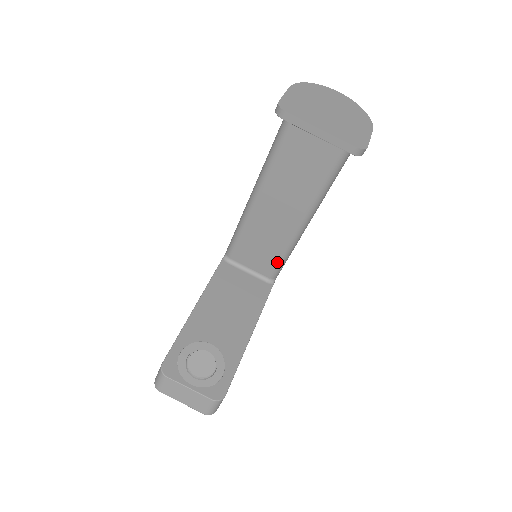
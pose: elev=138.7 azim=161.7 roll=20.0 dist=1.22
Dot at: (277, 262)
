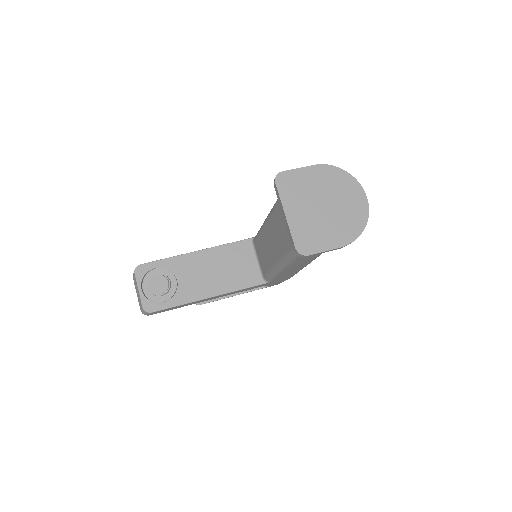
Dot at: (268, 272)
